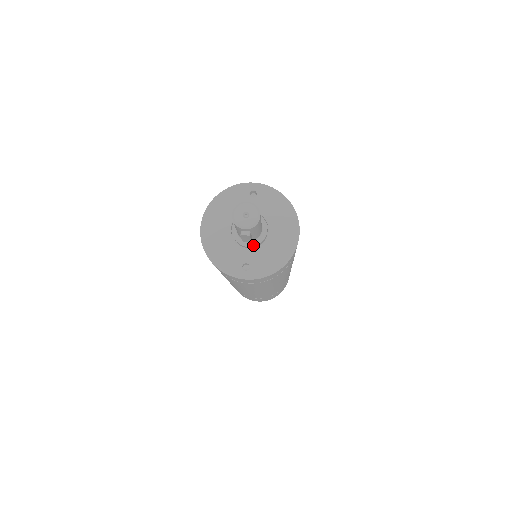
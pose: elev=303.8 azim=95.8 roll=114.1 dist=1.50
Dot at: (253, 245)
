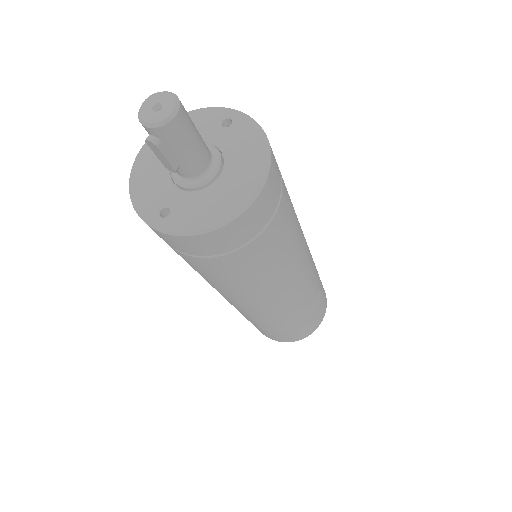
Dot at: (188, 186)
